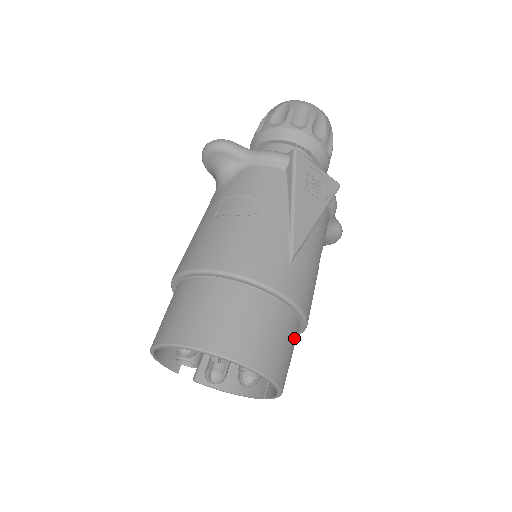
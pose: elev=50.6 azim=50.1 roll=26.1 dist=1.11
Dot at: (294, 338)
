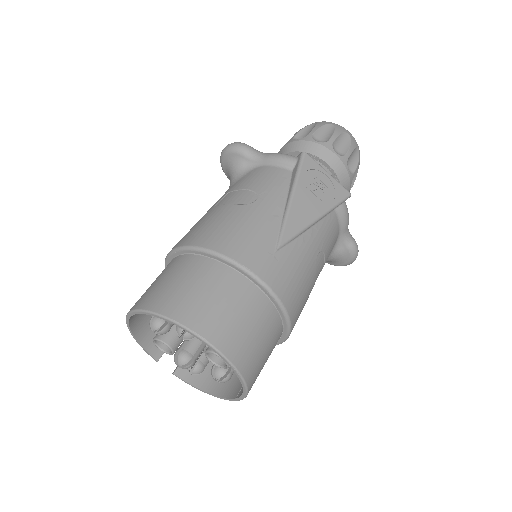
Dot at: (271, 332)
